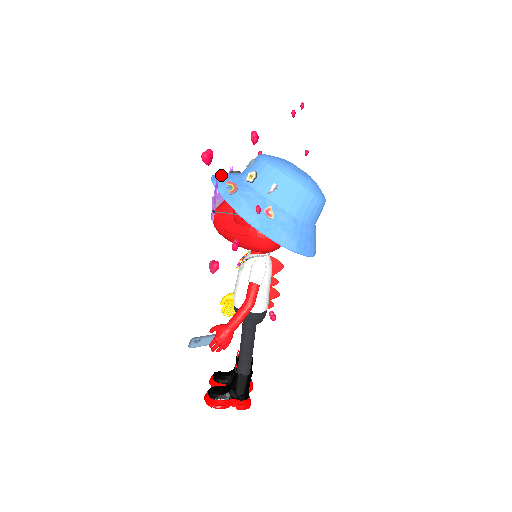
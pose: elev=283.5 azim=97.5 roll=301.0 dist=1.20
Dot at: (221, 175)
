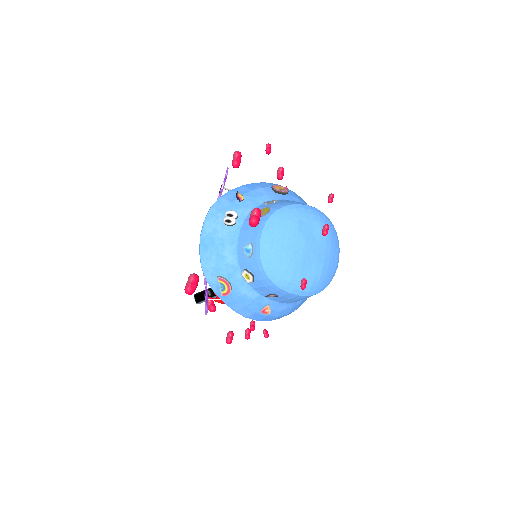
Dot at: (211, 250)
